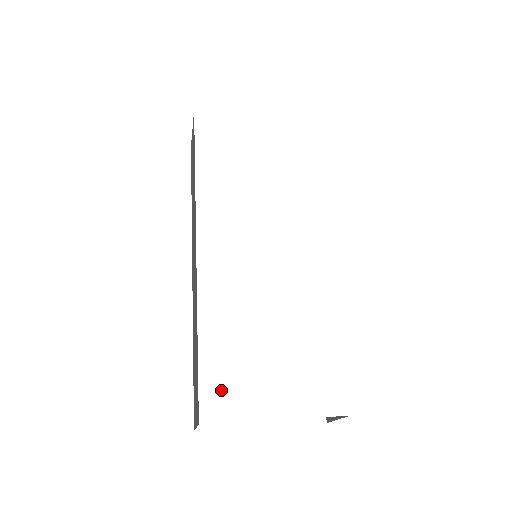
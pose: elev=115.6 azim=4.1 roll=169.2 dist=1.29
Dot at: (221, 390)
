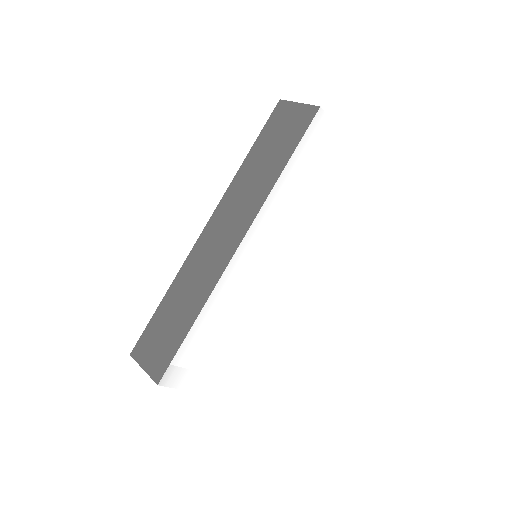
Dot at: (183, 366)
